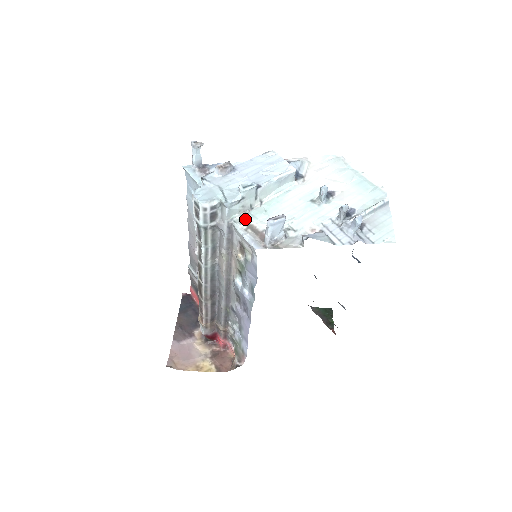
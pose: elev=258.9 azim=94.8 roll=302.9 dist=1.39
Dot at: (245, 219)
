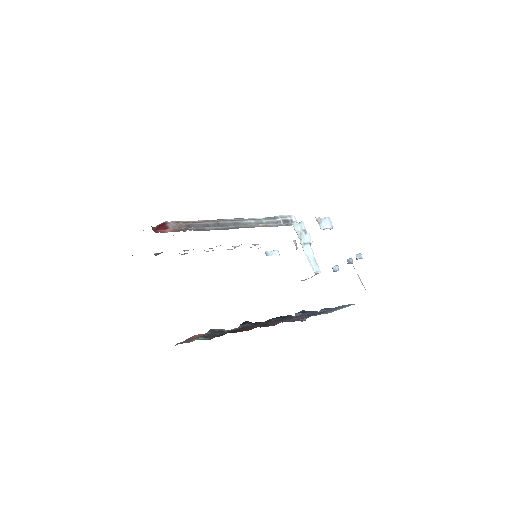
Dot at: occluded
